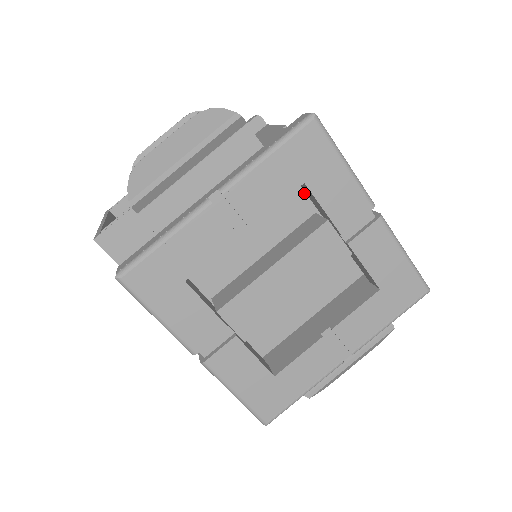
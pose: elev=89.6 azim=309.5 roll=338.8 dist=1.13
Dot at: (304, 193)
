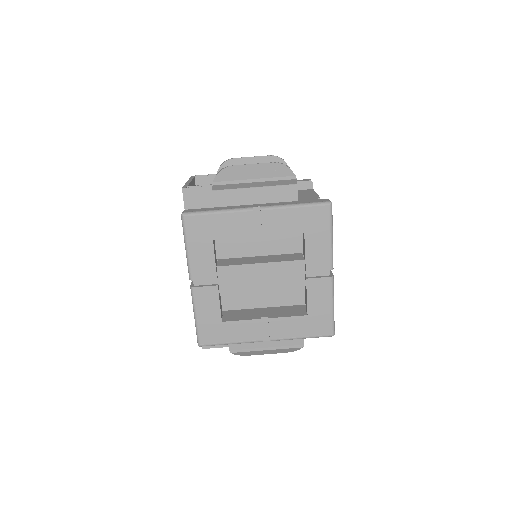
Dot at: occluded
